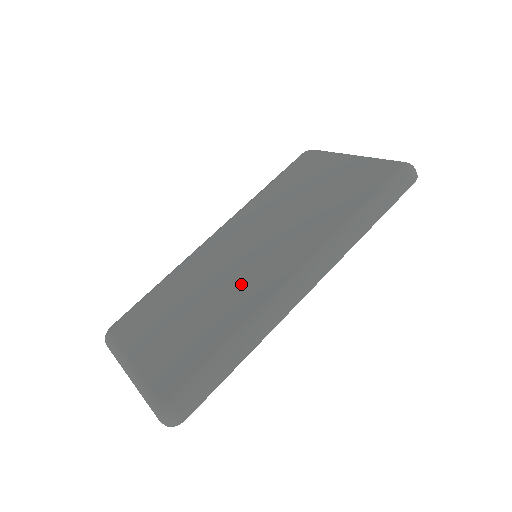
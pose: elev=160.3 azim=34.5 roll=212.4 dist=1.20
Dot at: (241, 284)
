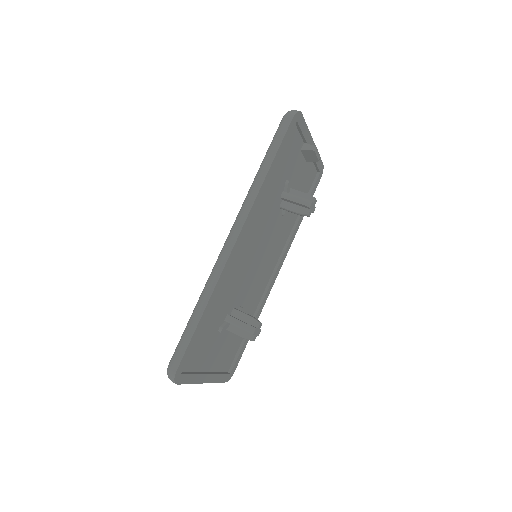
Dot at: occluded
